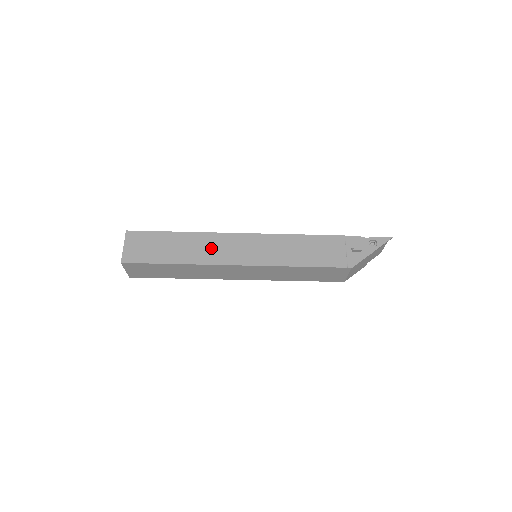
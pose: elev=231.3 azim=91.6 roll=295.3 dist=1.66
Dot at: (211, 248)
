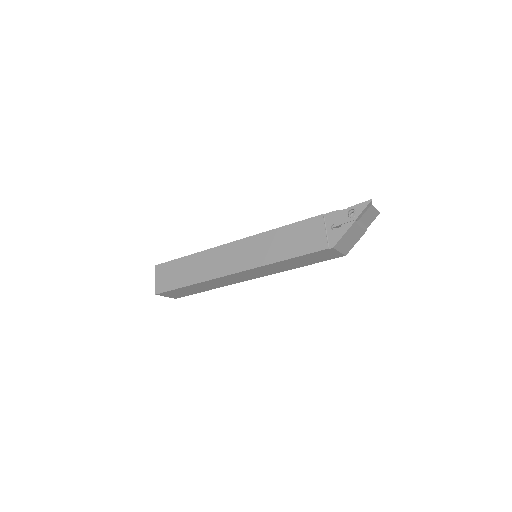
Dot at: (213, 263)
